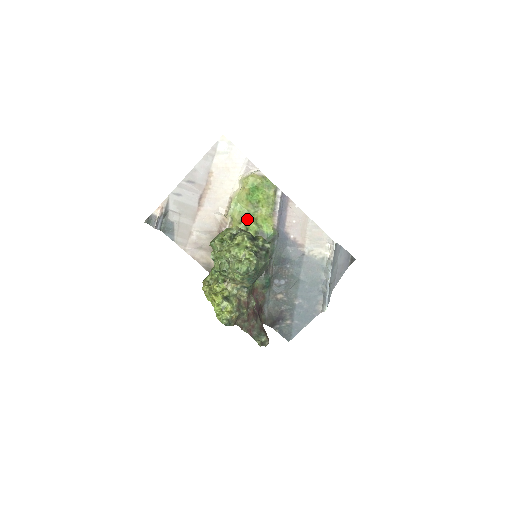
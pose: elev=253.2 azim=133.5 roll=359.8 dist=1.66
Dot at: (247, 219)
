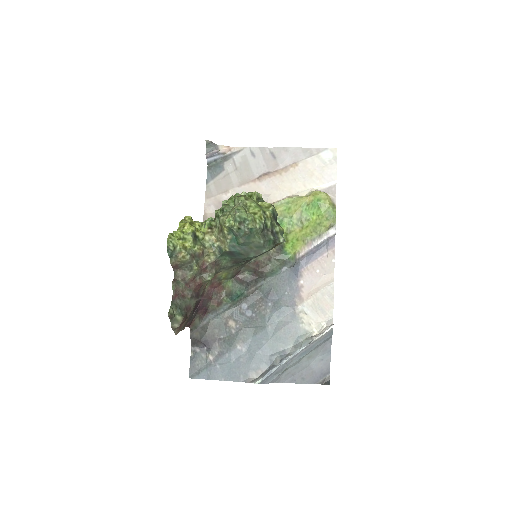
Dot at: (283, 223)
